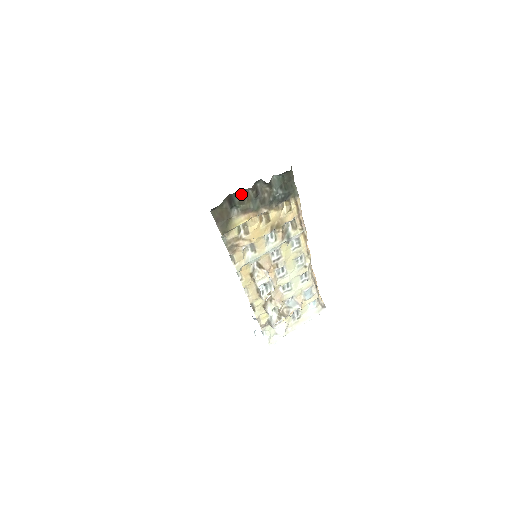
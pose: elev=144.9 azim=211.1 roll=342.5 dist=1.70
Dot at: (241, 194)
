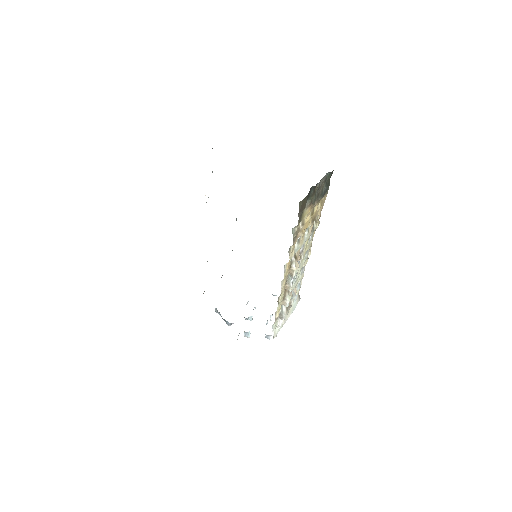
Dot at: (315, 187)
